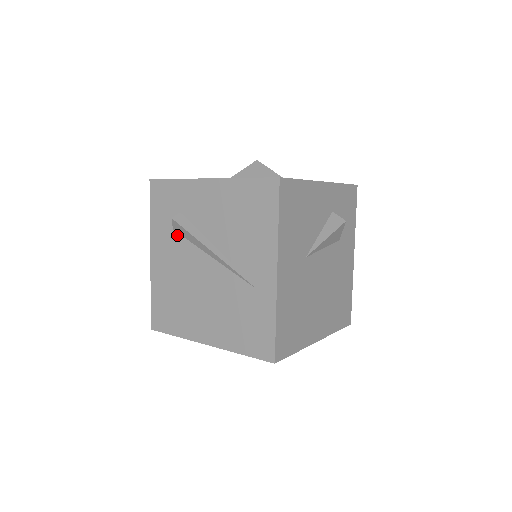
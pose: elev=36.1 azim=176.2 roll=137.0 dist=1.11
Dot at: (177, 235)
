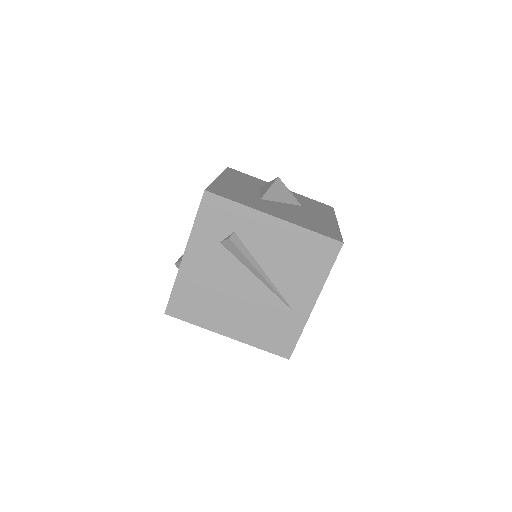
Dot at: (224, 249)
